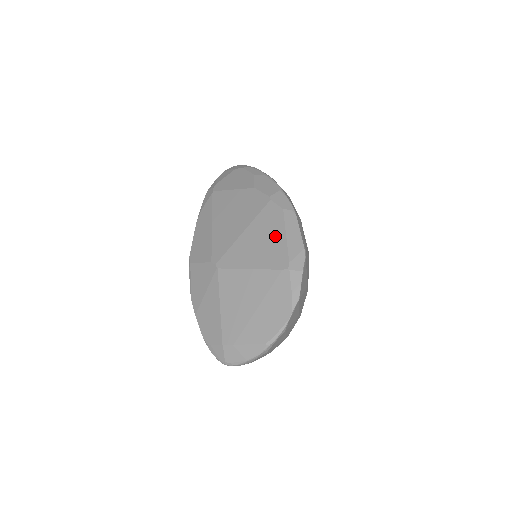
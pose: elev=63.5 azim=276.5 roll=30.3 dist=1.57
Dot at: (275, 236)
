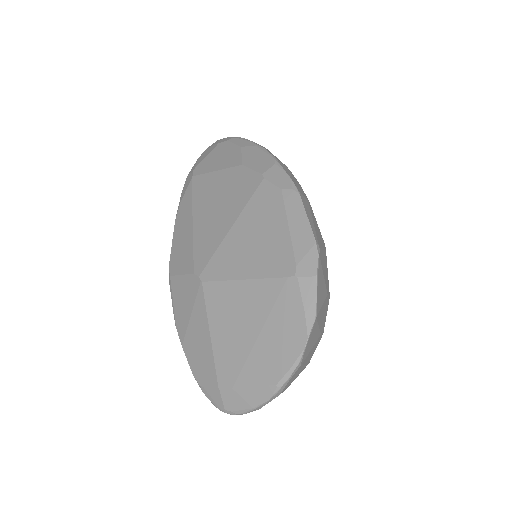
Dot at: (274, 229)
